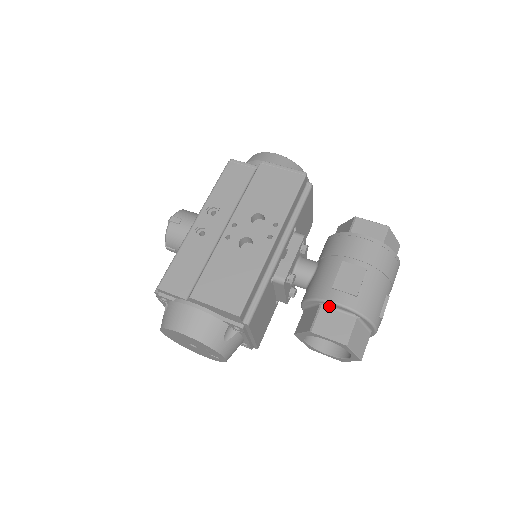
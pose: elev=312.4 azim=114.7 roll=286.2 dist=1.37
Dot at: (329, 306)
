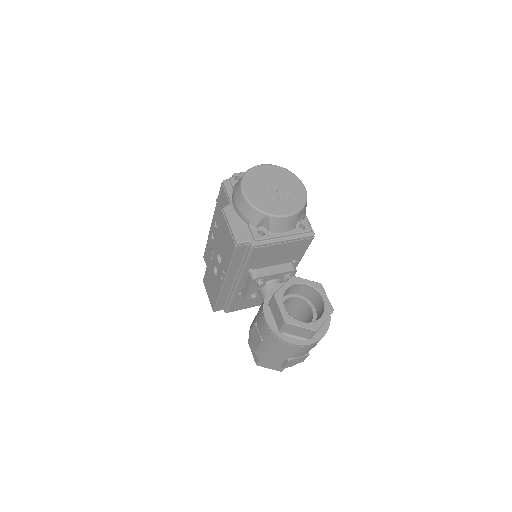
Dot at: occluded
